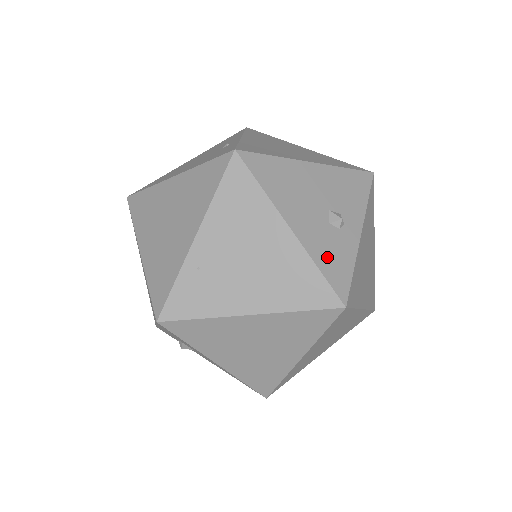
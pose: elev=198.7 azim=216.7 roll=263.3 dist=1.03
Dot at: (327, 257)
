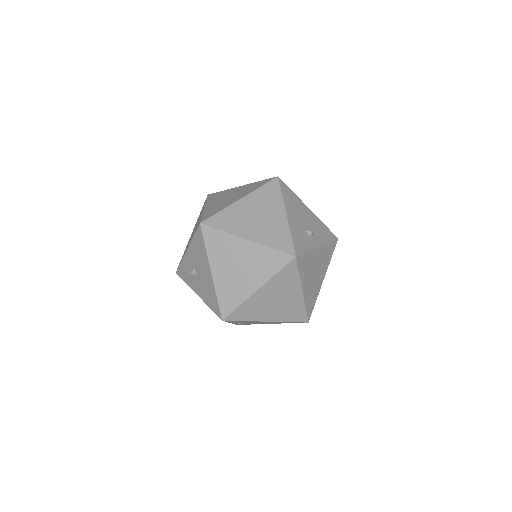
Dot at: (297, 236)
